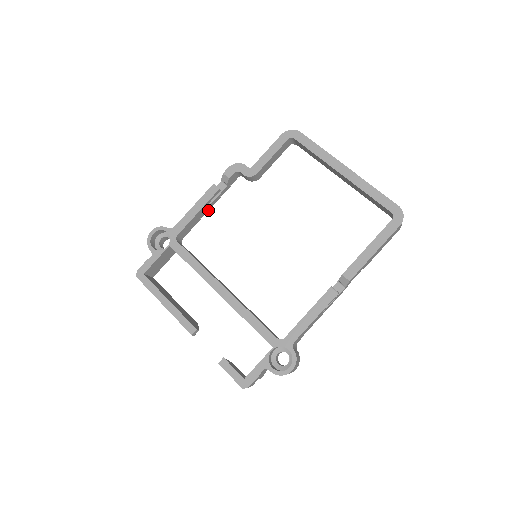
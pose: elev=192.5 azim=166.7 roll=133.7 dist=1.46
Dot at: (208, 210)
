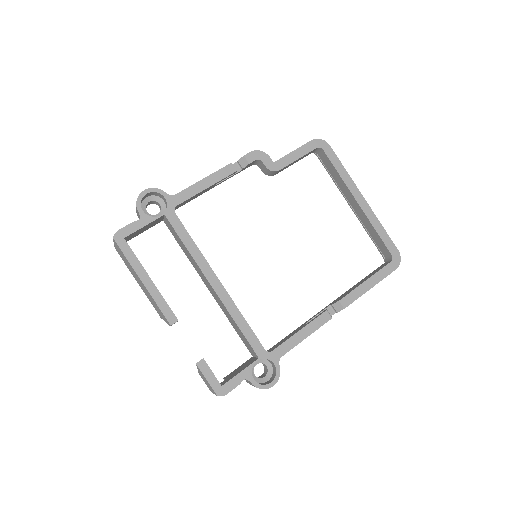
Dot at: occluded
